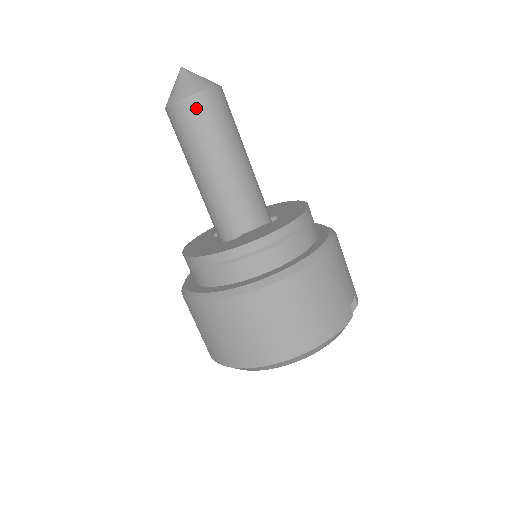
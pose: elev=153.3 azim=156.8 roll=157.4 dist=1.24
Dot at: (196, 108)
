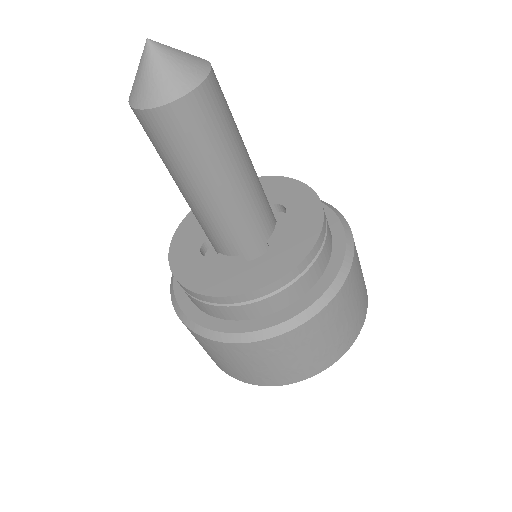
Dot at: (207, 103)
